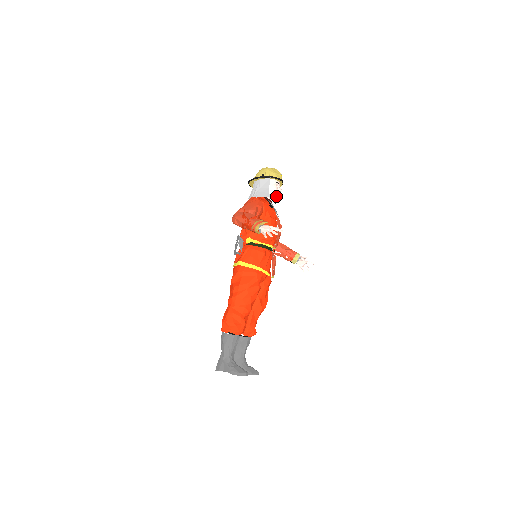
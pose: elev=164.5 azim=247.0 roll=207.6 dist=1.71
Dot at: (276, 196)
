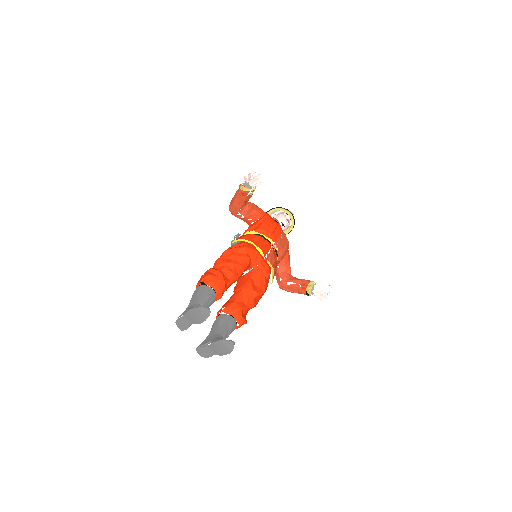
Dot at: (284, 220)
